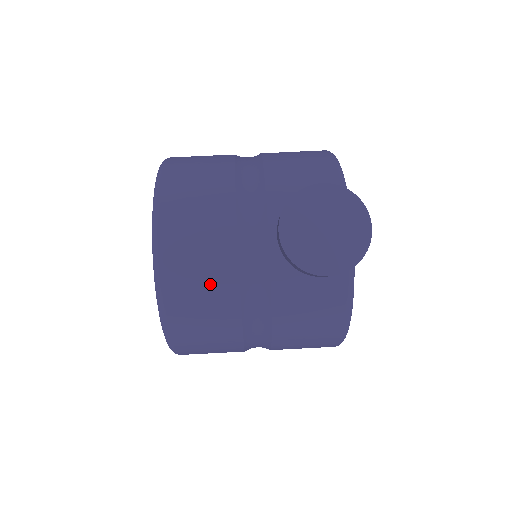
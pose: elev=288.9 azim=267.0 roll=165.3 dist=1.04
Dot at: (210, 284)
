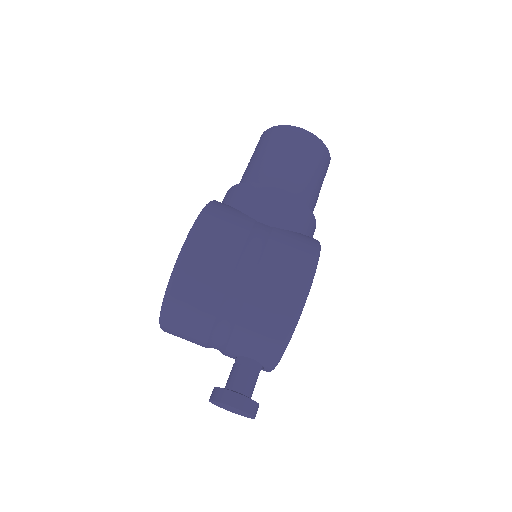
Dot at: occluded
